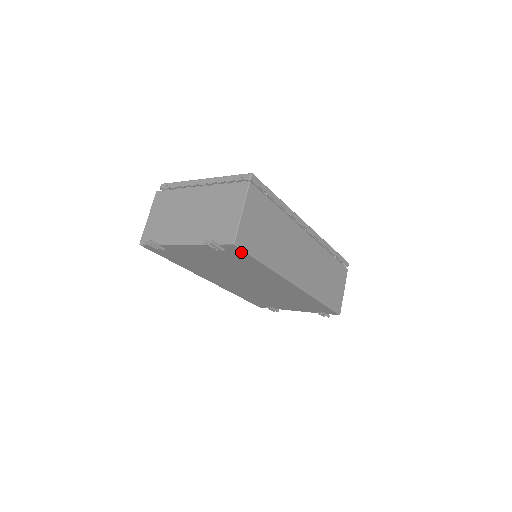
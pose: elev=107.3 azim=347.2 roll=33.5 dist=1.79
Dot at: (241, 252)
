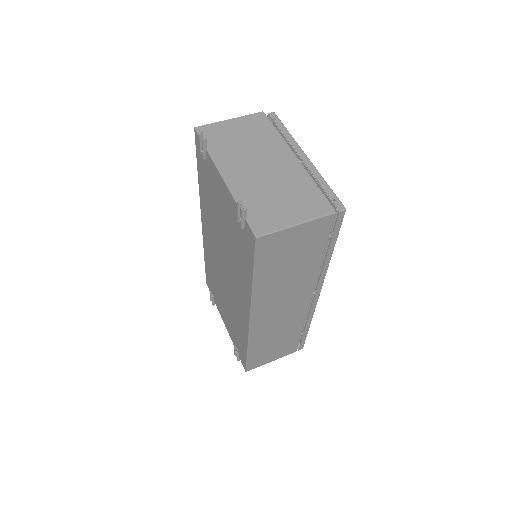
Dot at: (252, 249)
